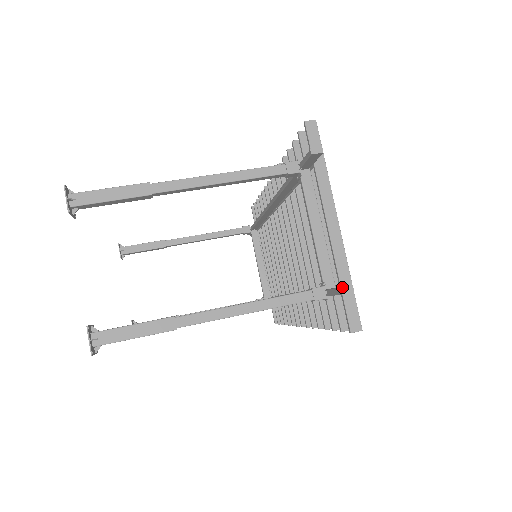
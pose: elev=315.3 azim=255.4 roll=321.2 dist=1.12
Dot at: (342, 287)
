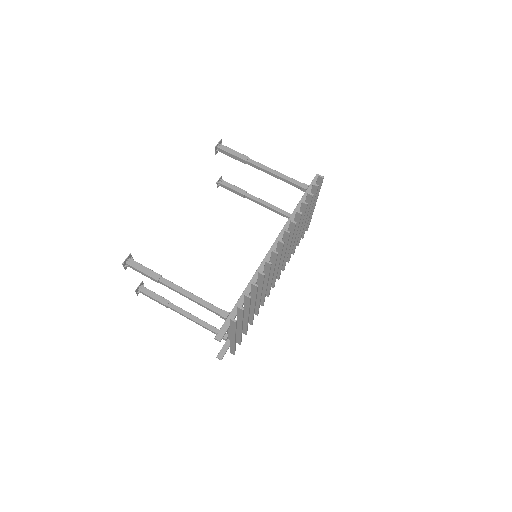
Dot at: occluded
